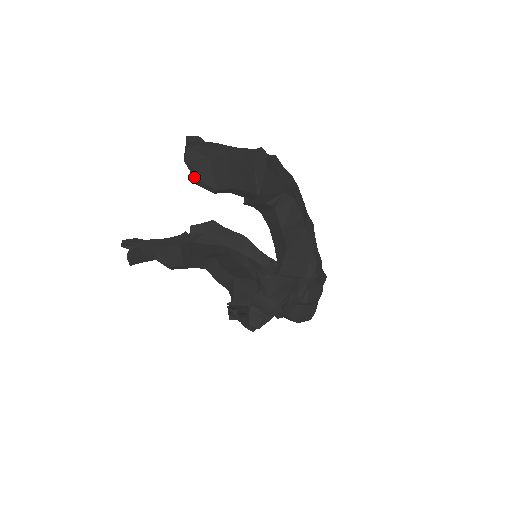
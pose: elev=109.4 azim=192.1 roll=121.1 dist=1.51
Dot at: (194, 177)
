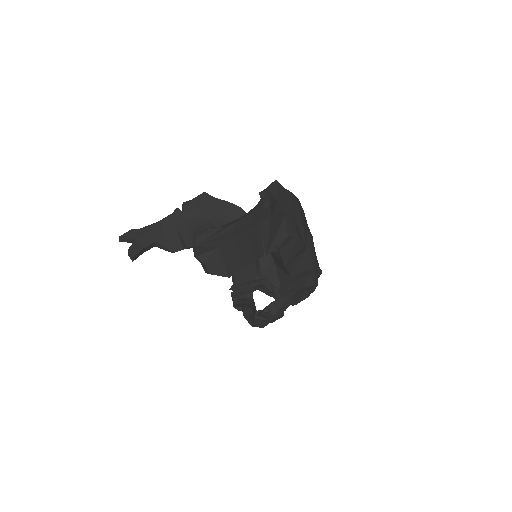
Dot at: (206, 270)
